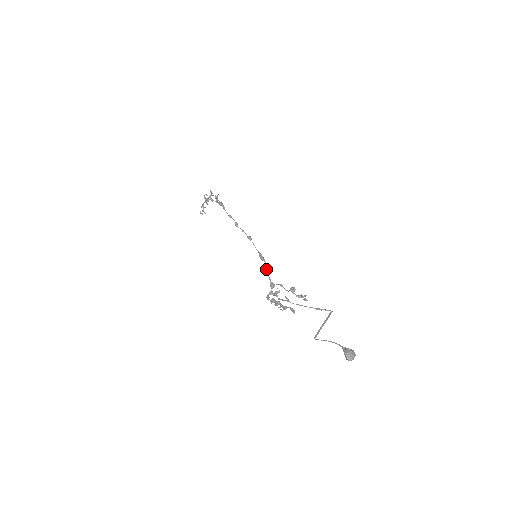
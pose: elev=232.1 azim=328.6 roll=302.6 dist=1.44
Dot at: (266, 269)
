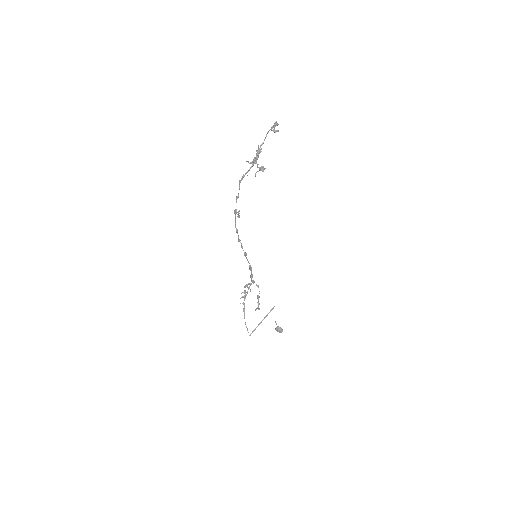
Dot at: (251, 275)
